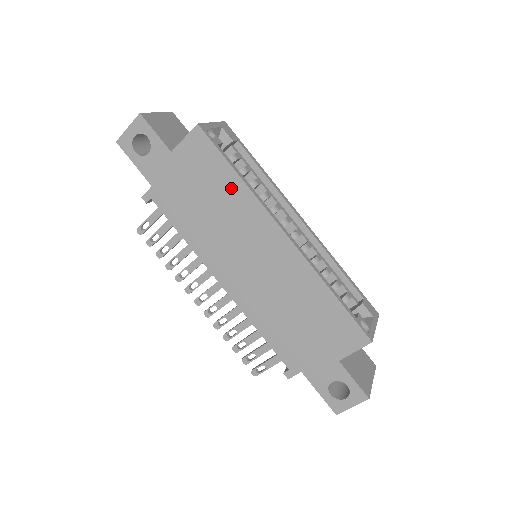
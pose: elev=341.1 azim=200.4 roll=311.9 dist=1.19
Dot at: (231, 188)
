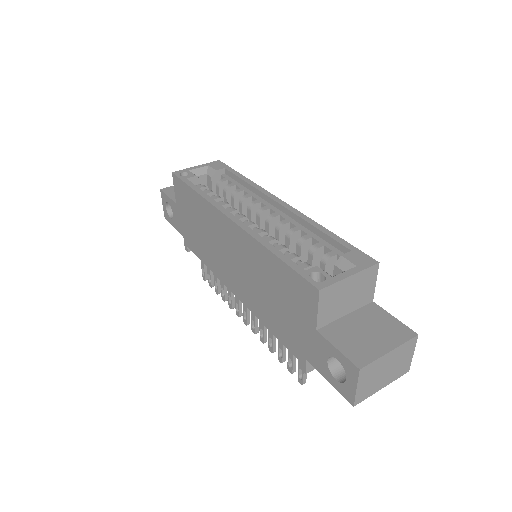
Dot at: (199, 205)
